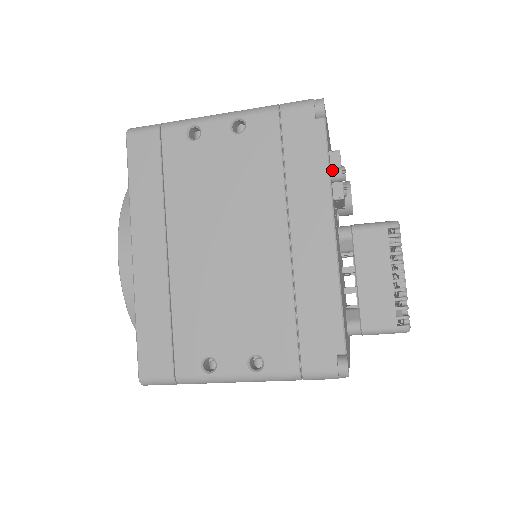
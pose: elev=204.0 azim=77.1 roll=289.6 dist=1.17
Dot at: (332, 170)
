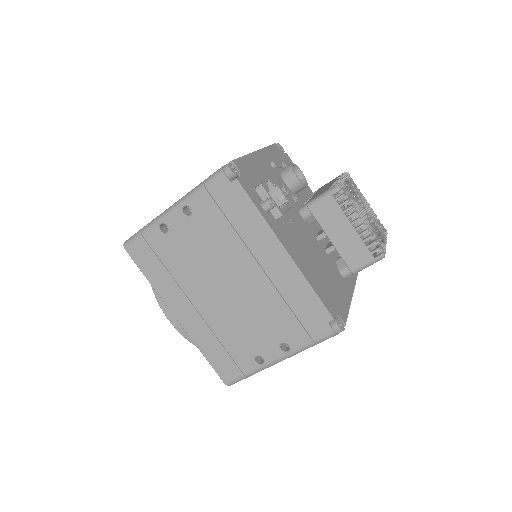
Dot at: (263, 206)
